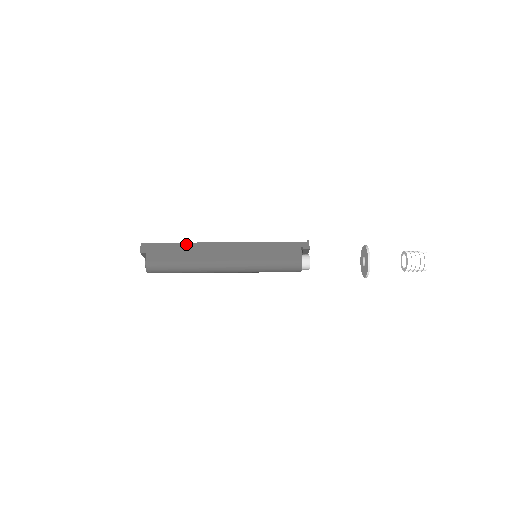
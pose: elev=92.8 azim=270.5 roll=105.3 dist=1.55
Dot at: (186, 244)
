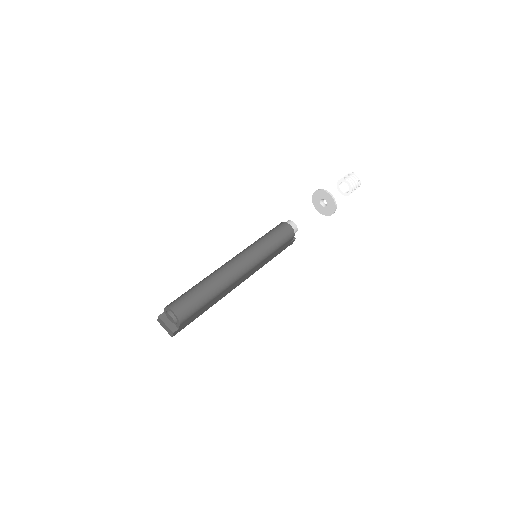
Dot at: occluded
